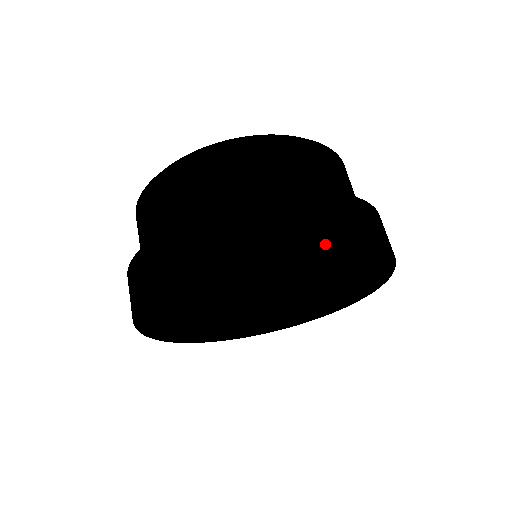
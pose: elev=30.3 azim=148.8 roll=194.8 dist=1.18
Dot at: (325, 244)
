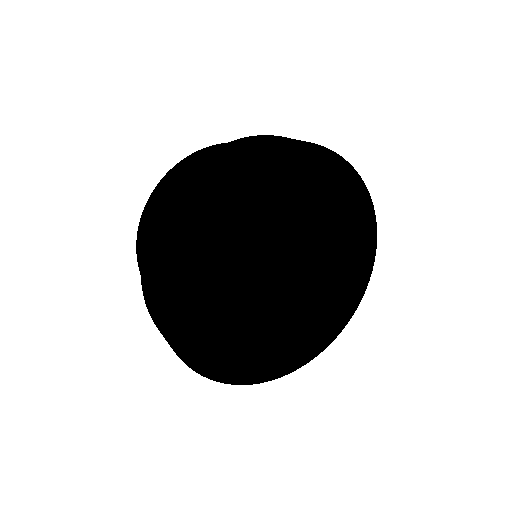
Dot at: (218, 170)
